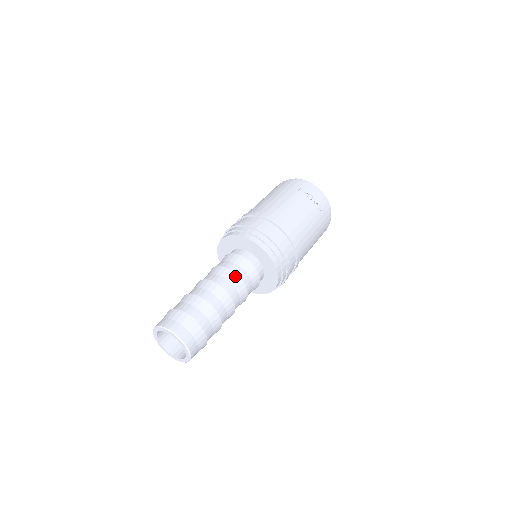
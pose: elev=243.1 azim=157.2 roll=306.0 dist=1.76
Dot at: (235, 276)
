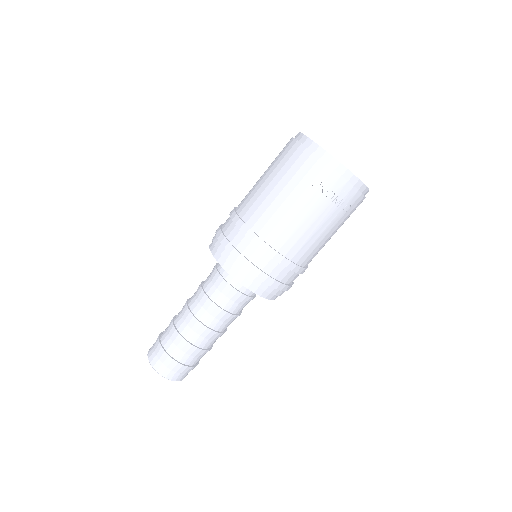
Dot at: (221, 312)
